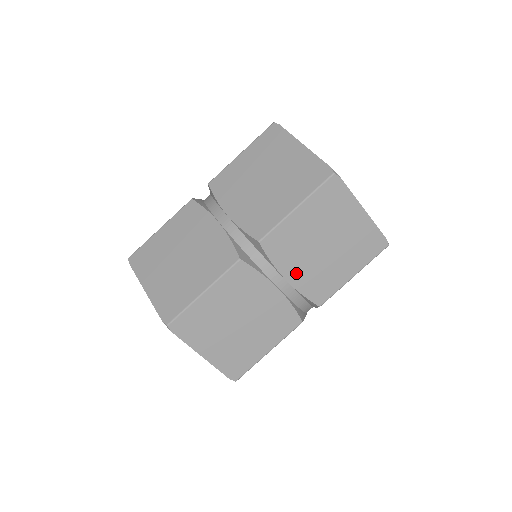
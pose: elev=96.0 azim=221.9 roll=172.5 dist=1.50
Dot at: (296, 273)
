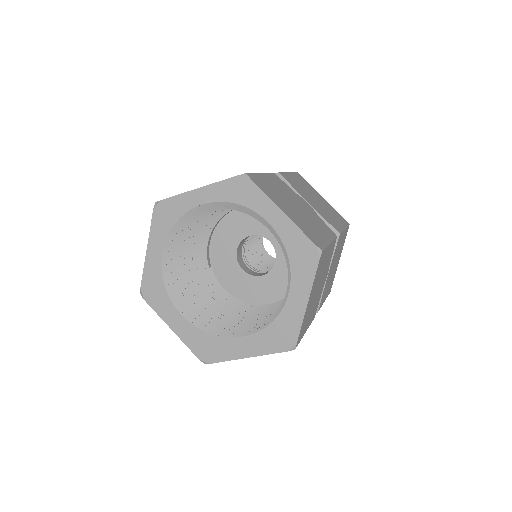
Dot at: (311, 203)
